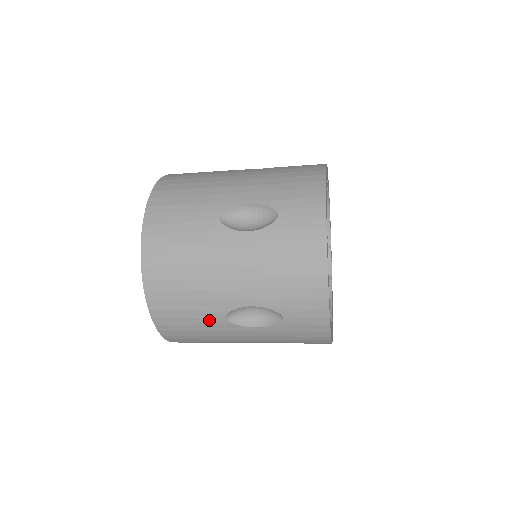
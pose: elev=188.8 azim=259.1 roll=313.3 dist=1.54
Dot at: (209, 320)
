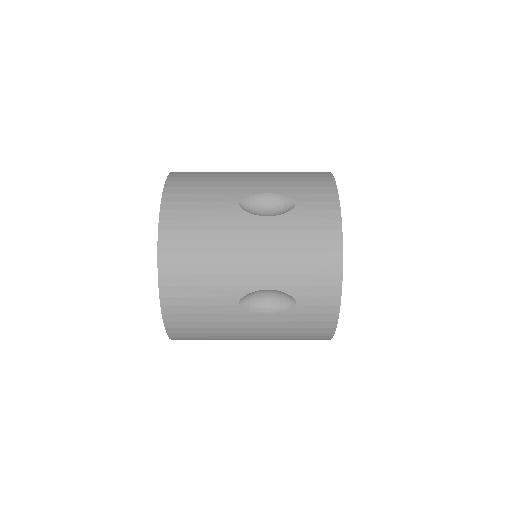
Dot at: occluded
